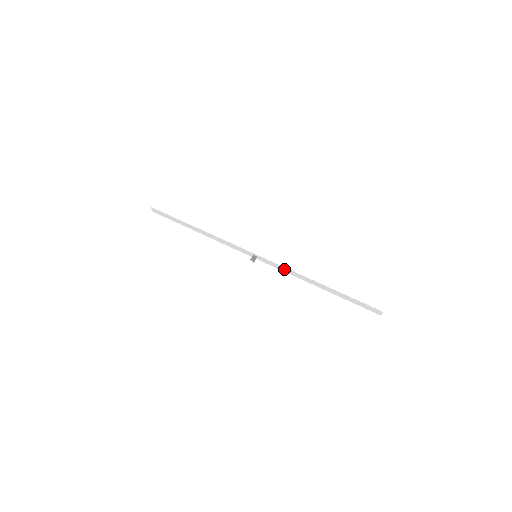
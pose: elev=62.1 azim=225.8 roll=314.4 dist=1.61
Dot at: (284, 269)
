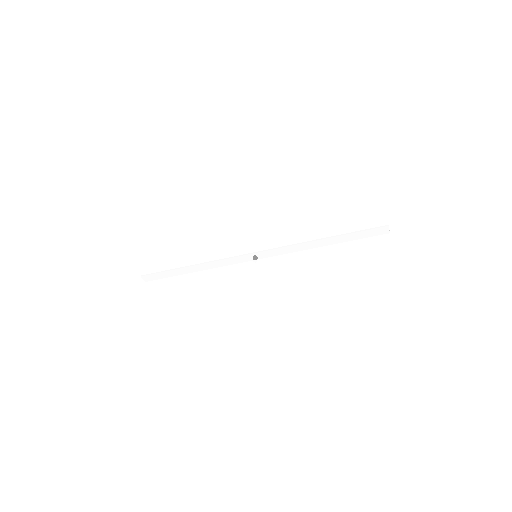
Dot at: (286, 250)
